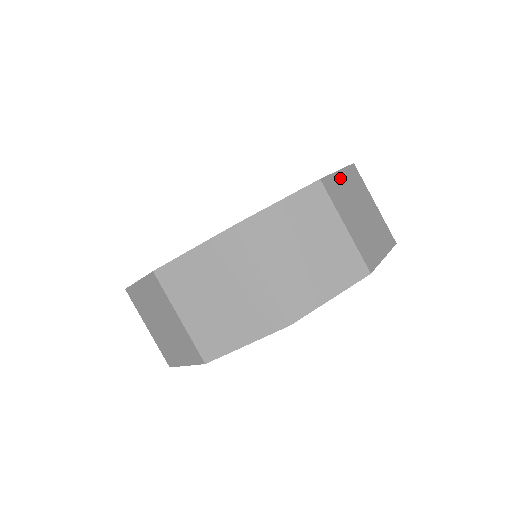
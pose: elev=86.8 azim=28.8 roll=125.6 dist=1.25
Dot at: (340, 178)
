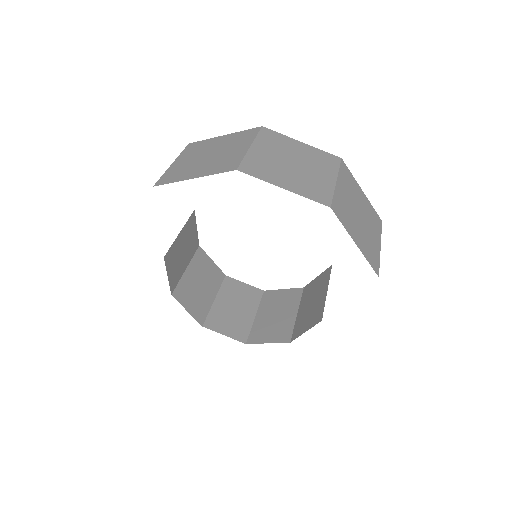
Dot at: occluded
